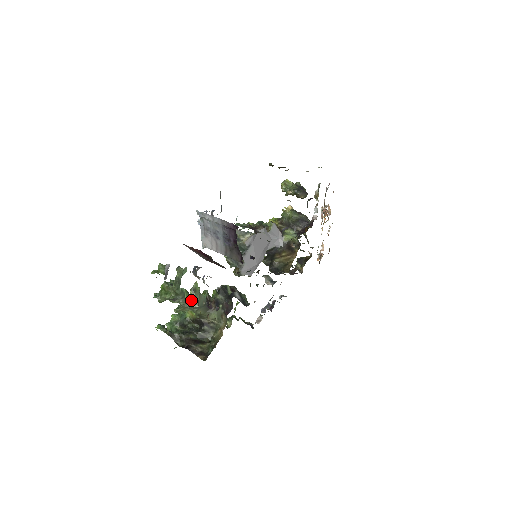
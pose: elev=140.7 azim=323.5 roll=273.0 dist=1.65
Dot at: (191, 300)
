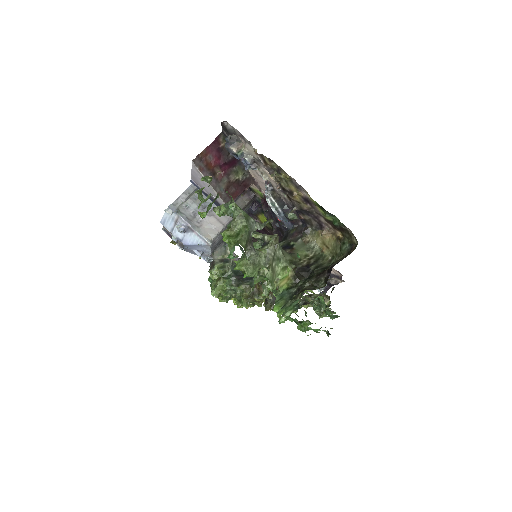
Dot at: (265, 239)
